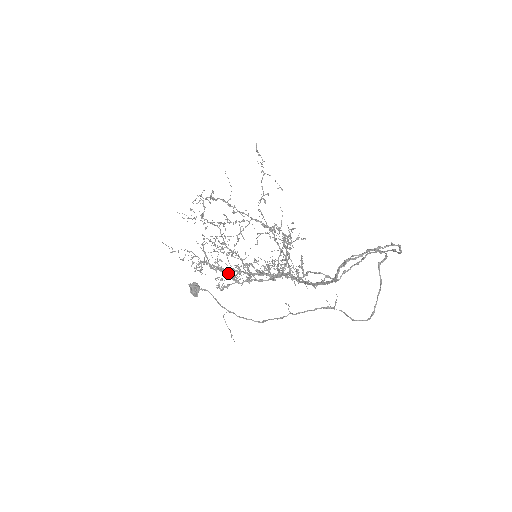
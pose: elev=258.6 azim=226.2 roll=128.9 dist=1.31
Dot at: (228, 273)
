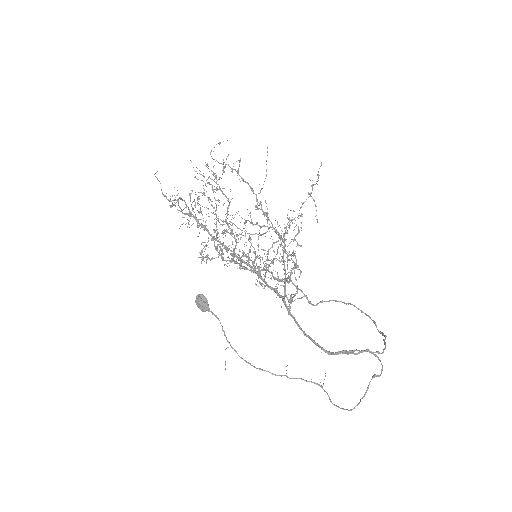
Dot at: occluded
